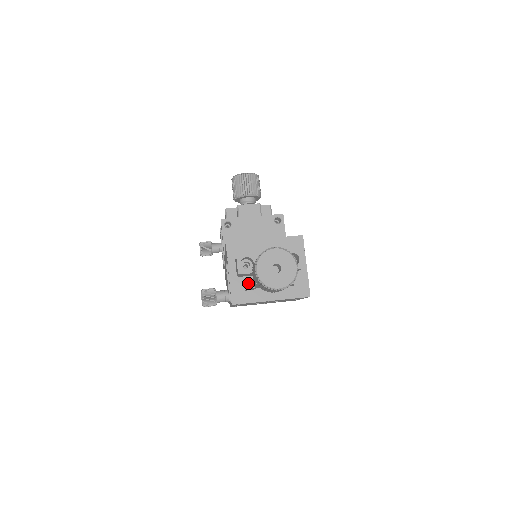
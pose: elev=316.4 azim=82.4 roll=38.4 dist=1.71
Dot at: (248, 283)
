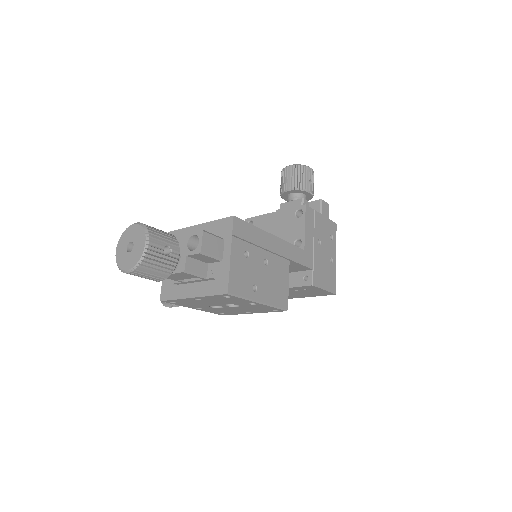
Dot at: occluded
